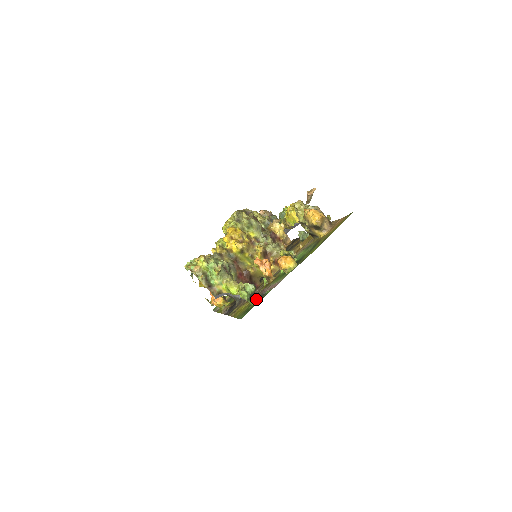
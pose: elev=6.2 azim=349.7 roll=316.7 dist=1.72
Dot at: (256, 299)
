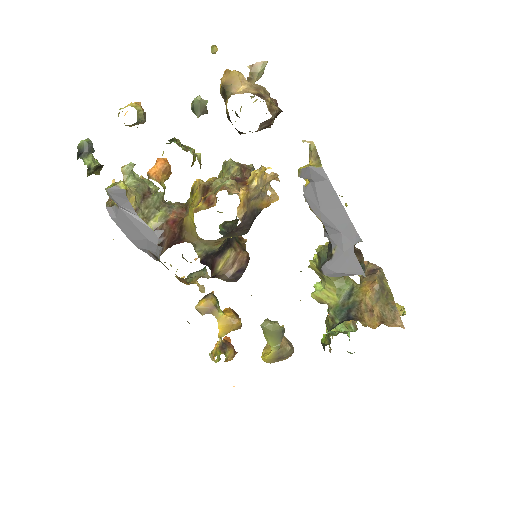
Dot at: (80, 158)
